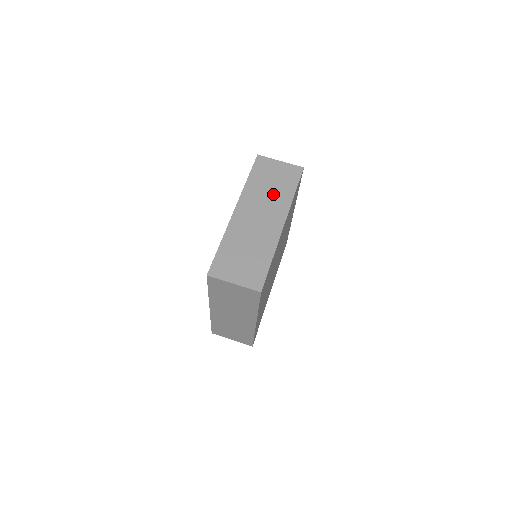
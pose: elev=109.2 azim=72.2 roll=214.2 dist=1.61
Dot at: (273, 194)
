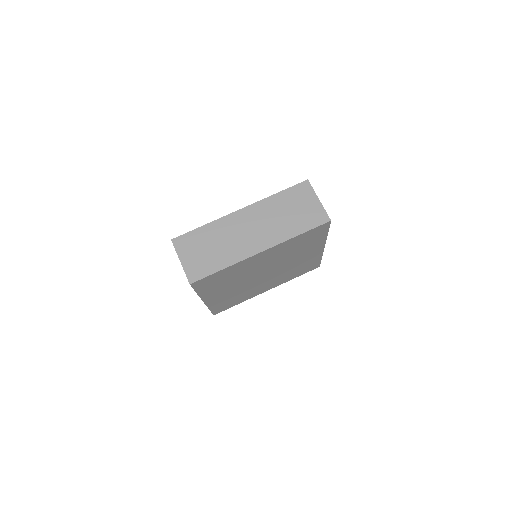
Dot at: (281, 221)
